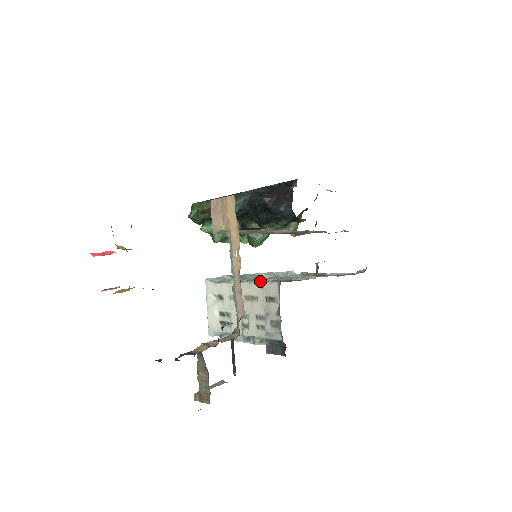
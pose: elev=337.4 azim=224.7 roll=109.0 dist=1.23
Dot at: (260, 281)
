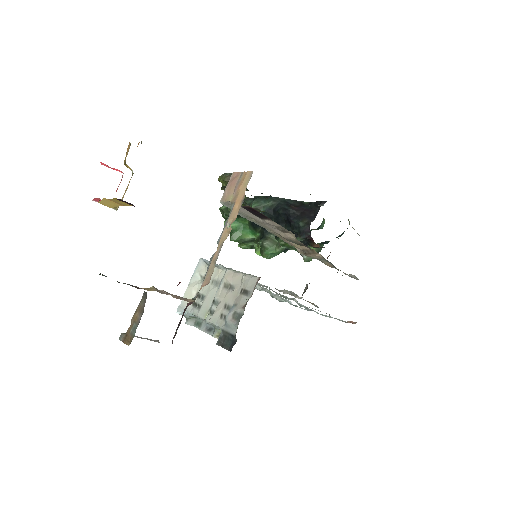
Dot at: (245, 273)
